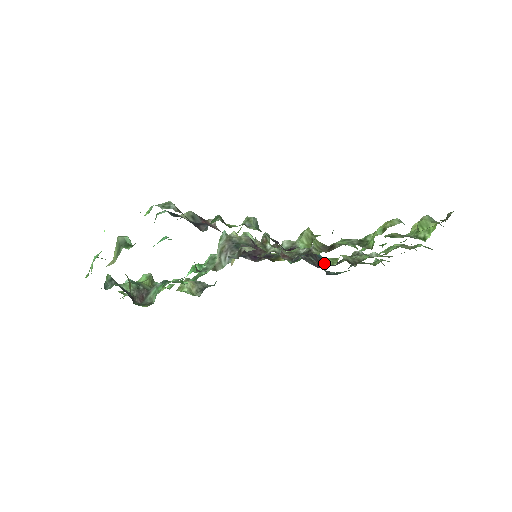
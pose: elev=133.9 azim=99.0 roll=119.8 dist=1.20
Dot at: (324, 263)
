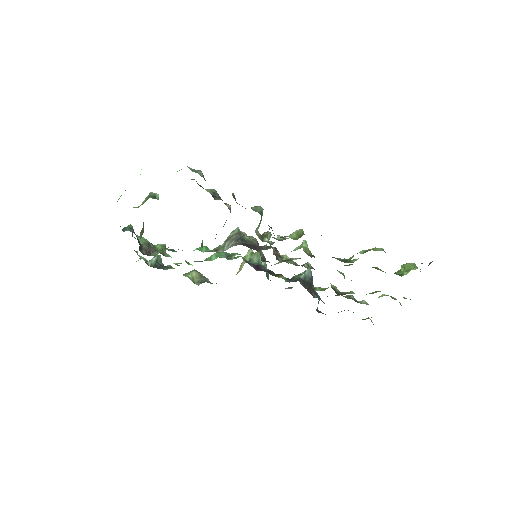
Dot at: (314, 288)
